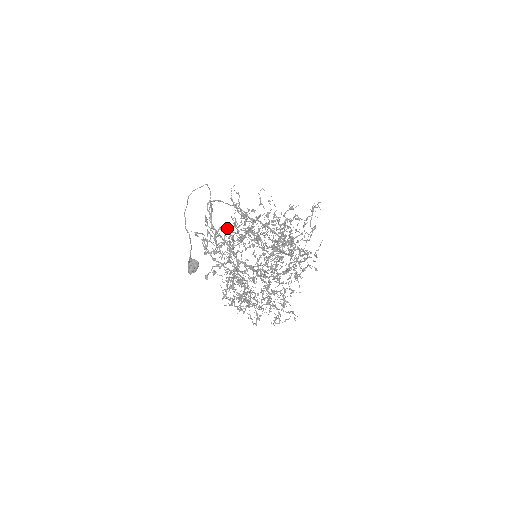
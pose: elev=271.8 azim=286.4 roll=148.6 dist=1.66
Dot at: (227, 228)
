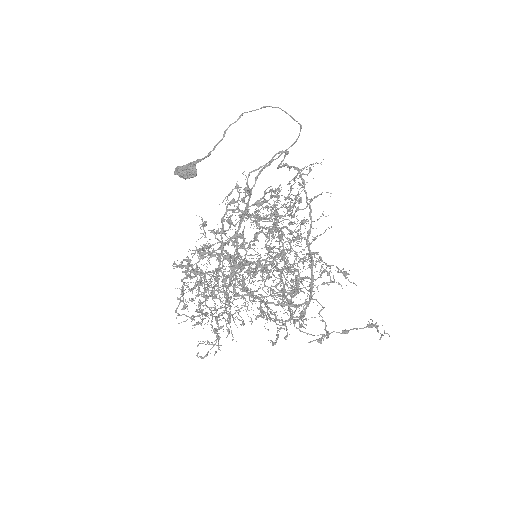
Dot at: occluded
